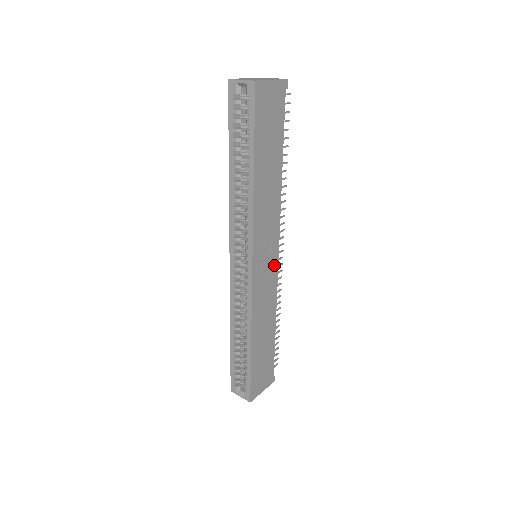
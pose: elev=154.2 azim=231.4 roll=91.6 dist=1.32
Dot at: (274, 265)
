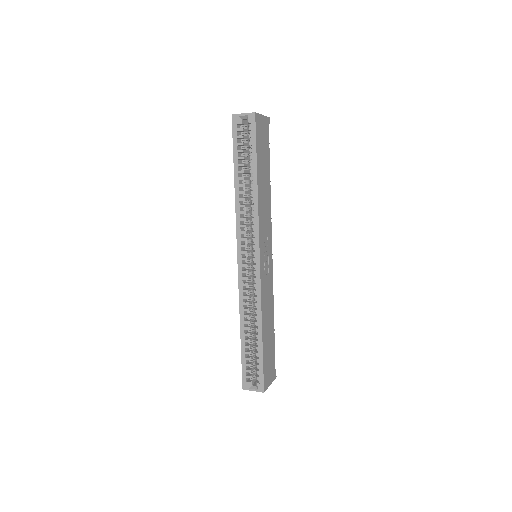
Dot at: (270, 263)
